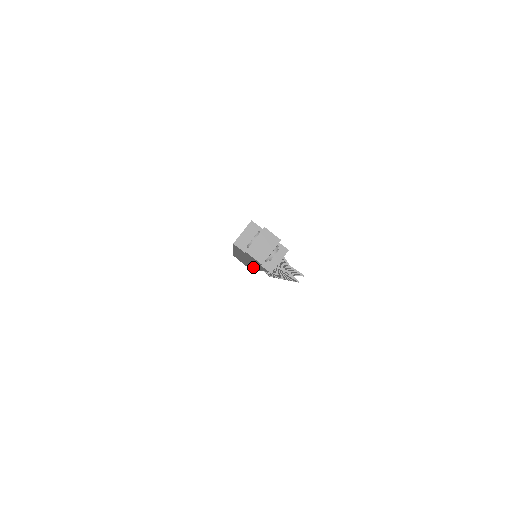
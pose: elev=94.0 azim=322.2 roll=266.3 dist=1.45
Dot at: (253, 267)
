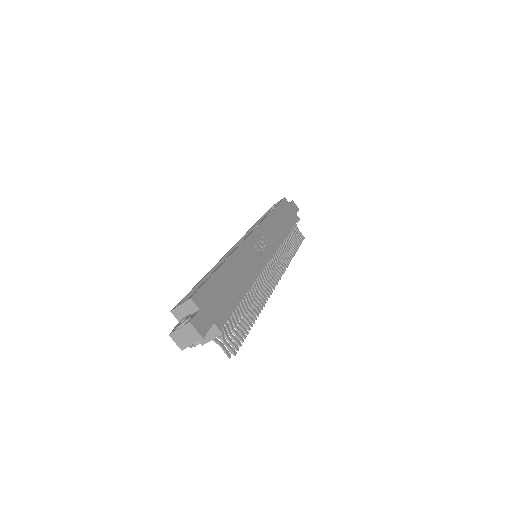
Dot at: occluded
